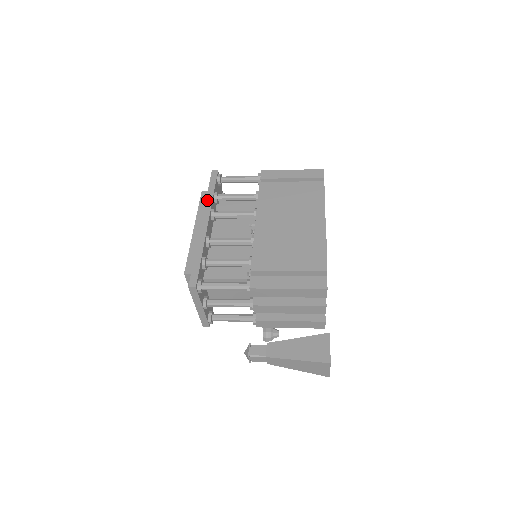
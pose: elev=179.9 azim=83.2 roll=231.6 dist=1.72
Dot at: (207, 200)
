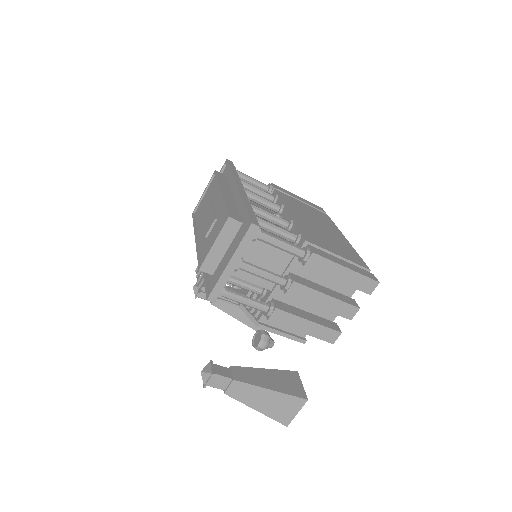
Dot at: (234, 174)
